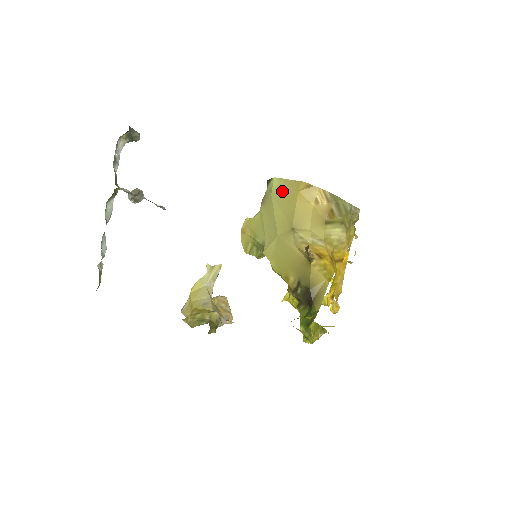
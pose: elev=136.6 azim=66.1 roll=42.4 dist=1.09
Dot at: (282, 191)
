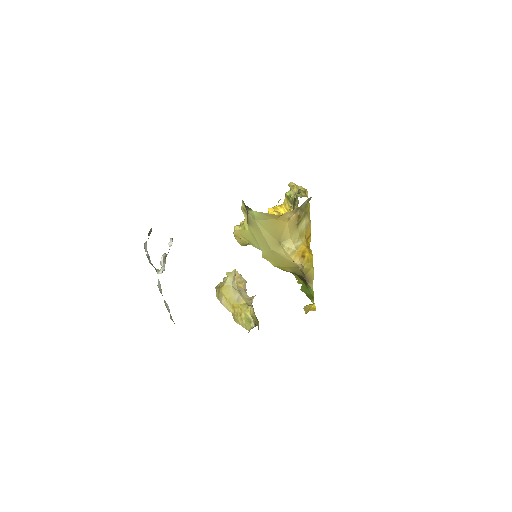
Dot at: (263, 219)
